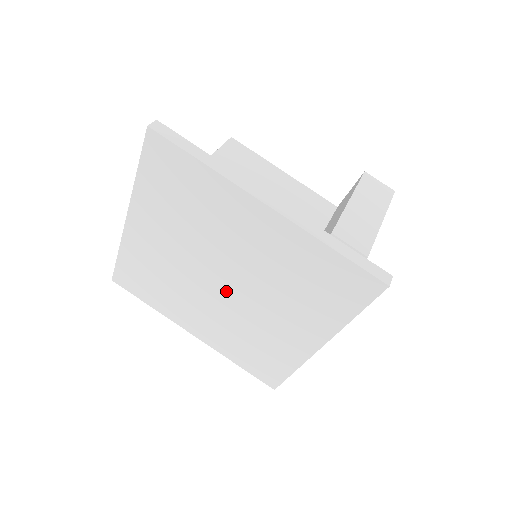
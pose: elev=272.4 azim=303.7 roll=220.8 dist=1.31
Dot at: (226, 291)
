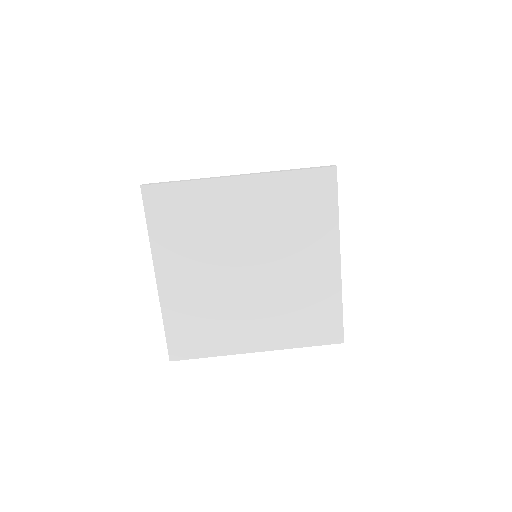
Dot at: (255, 275)
